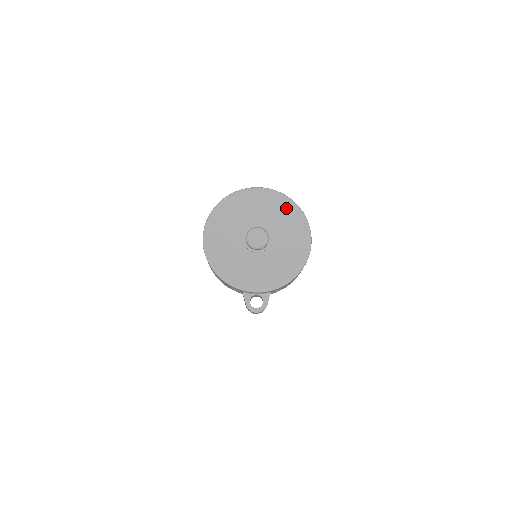
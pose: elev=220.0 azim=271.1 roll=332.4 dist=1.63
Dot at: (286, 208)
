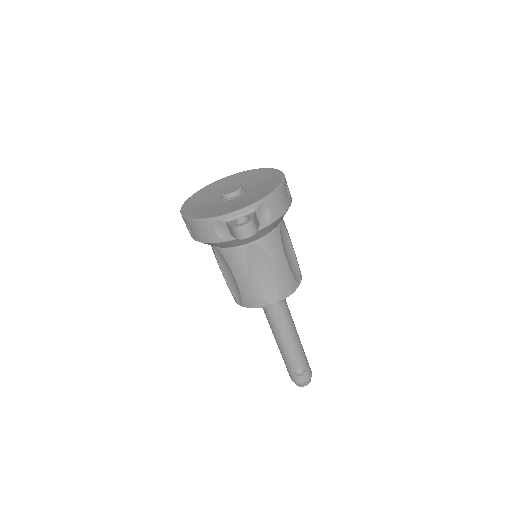
Dot at: (254, 173)
